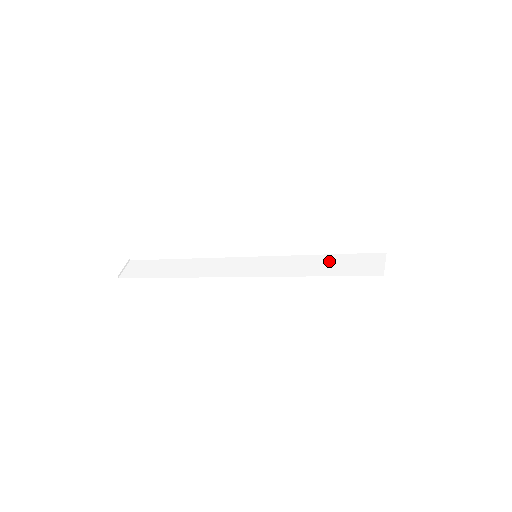
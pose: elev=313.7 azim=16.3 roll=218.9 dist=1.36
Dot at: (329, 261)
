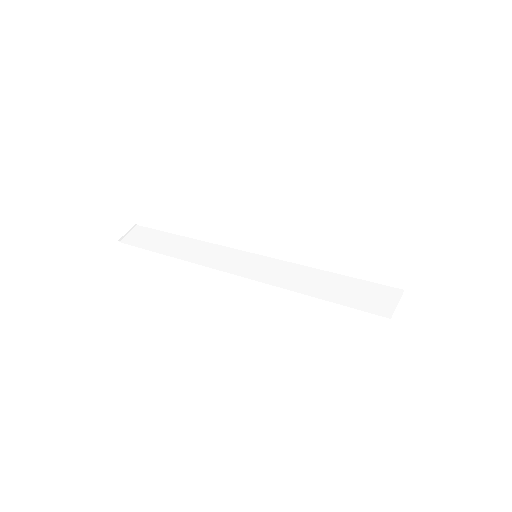
Dot at: (335, 282)
